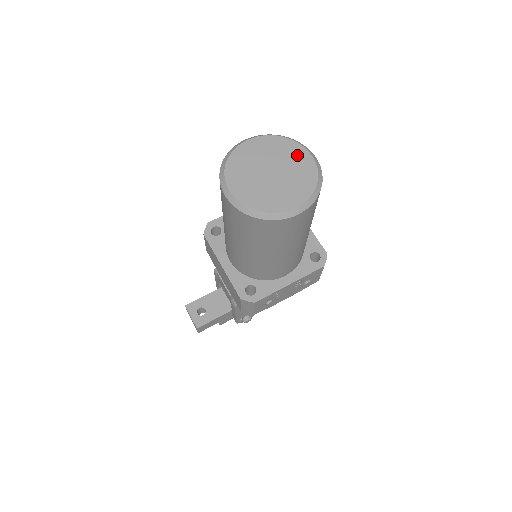
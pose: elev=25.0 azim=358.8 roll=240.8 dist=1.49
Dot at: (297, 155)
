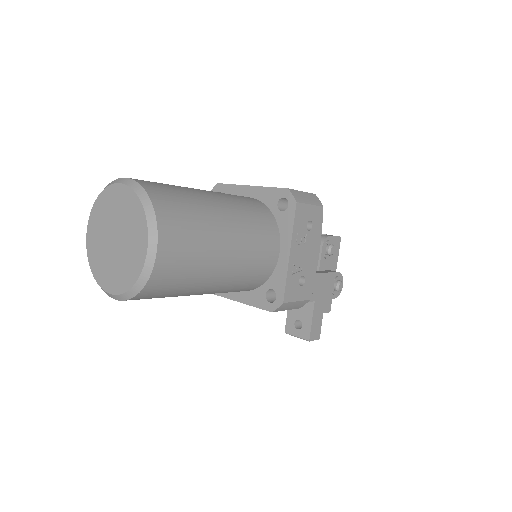
Dot at: (114, 199)
